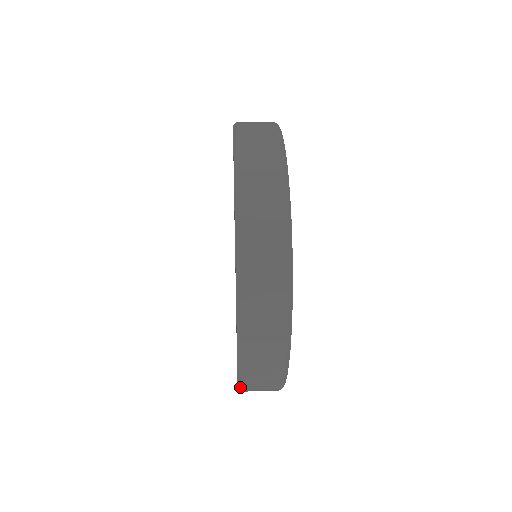
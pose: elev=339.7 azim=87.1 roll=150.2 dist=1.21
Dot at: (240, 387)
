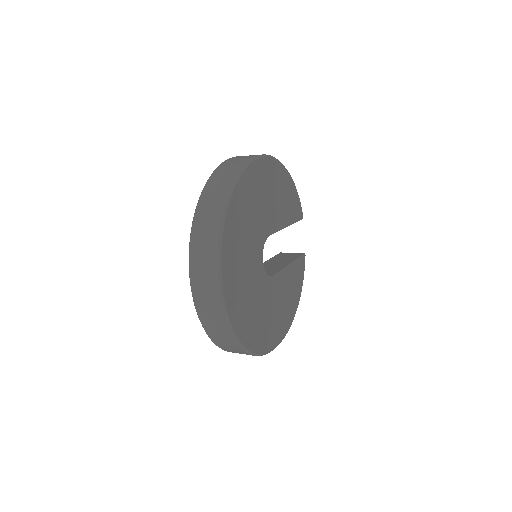
Dot at: occluded
